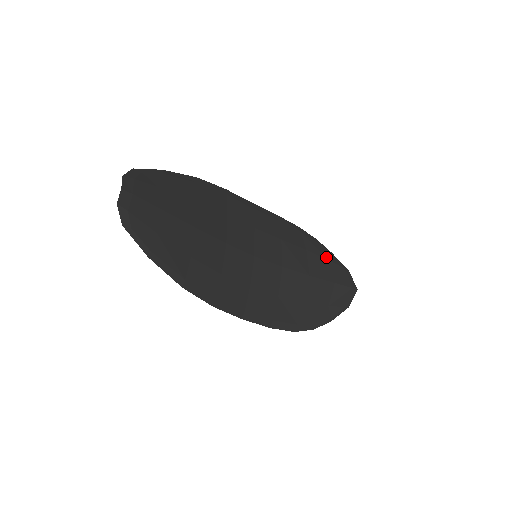
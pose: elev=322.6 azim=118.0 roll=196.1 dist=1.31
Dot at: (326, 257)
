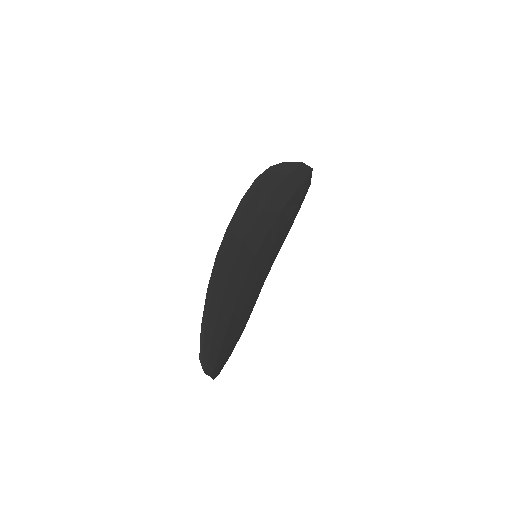
Dot at: (285, 176)
